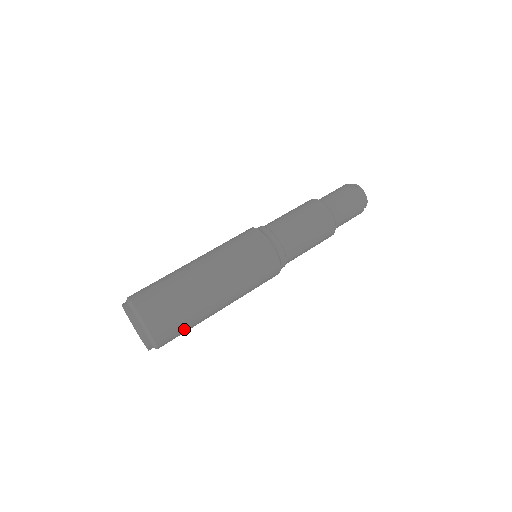
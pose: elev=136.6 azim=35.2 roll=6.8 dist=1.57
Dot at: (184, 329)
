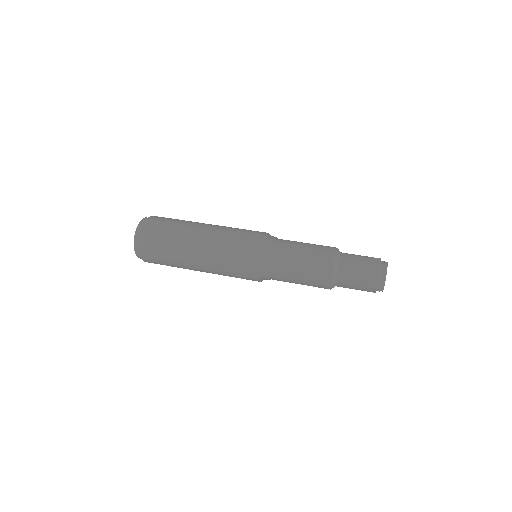
Dot at: (162, 252)
